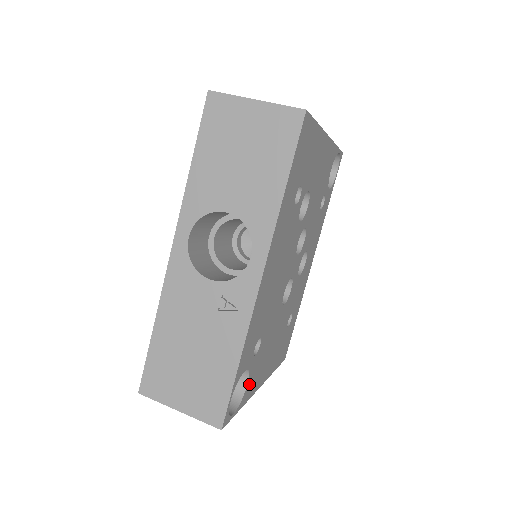
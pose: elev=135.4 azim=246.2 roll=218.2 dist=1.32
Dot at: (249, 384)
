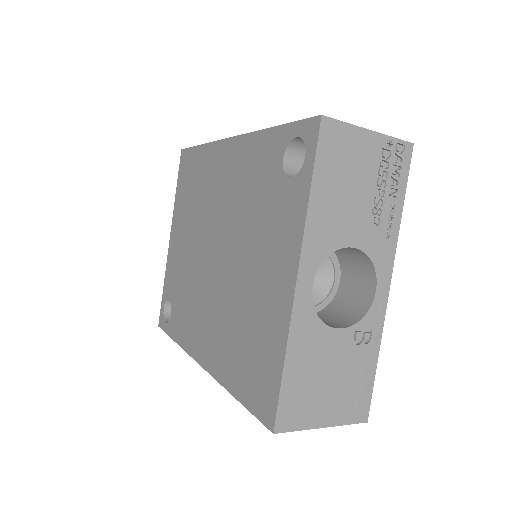
Dot at: occluded
